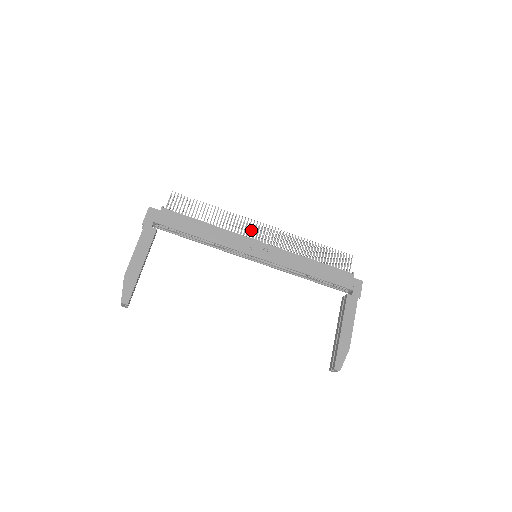
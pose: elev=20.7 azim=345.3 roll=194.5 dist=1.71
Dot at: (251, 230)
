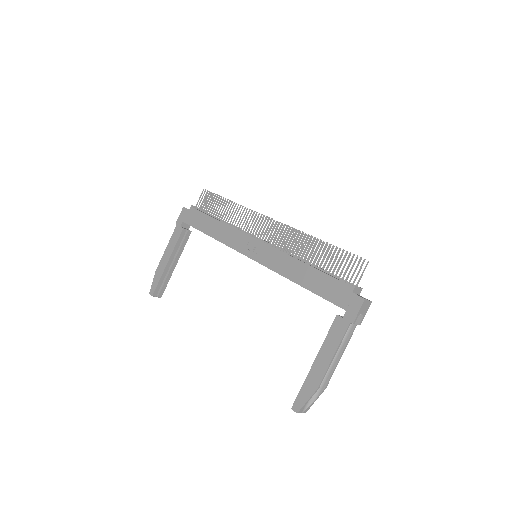
Dot at: occluded
